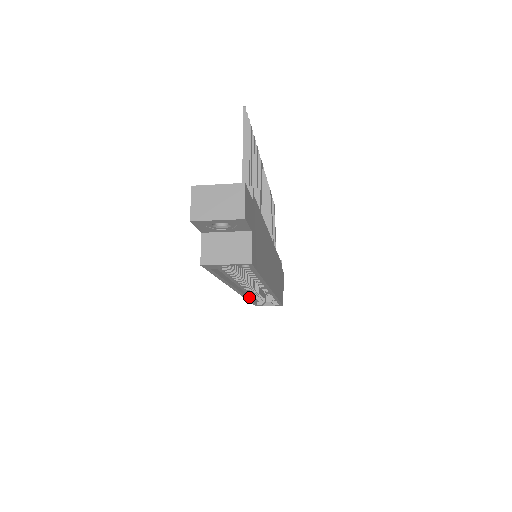
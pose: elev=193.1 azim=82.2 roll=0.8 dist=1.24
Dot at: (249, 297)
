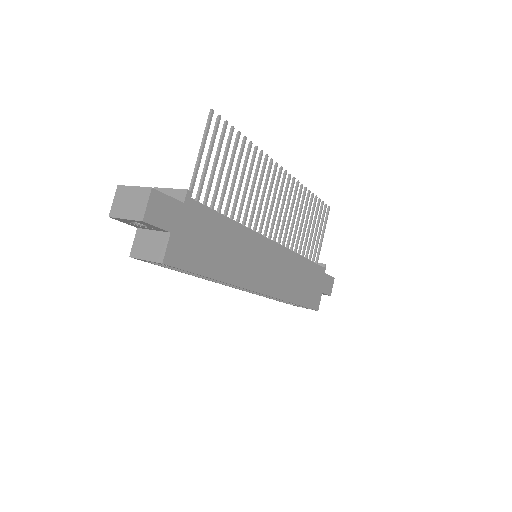
Dot at: occluded
